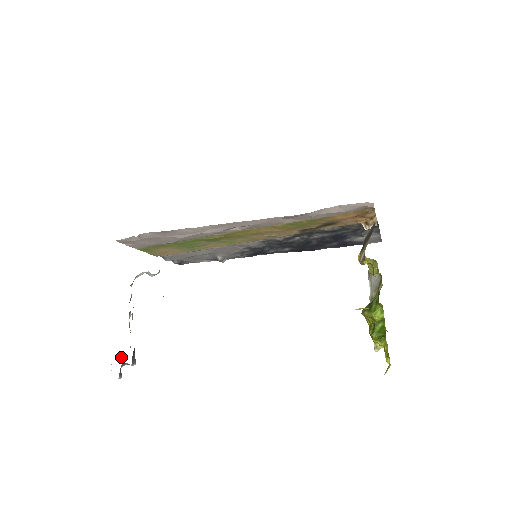
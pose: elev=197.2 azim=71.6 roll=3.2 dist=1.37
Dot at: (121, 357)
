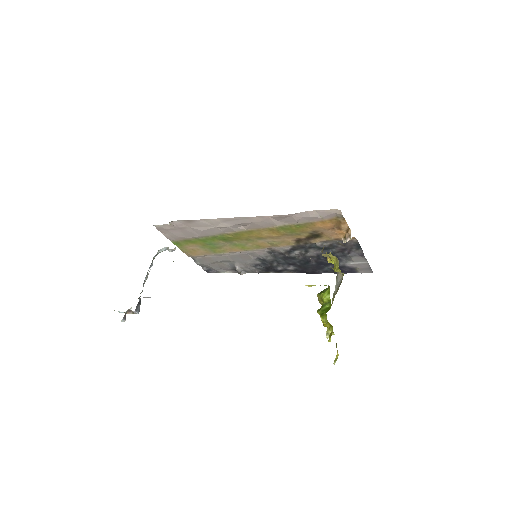
Dot at: occluded
